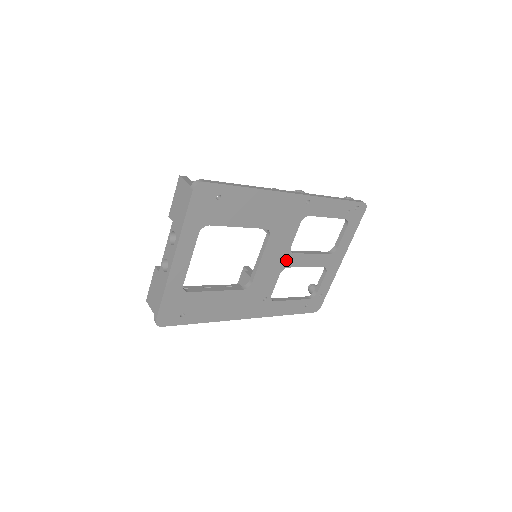
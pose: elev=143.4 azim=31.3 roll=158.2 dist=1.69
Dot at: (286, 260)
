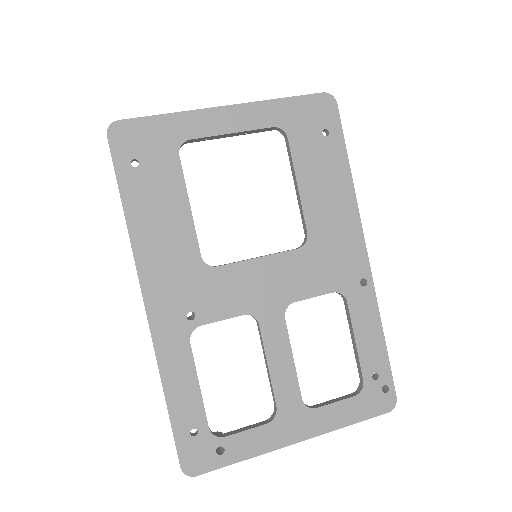
Dot at: (270, 310)
